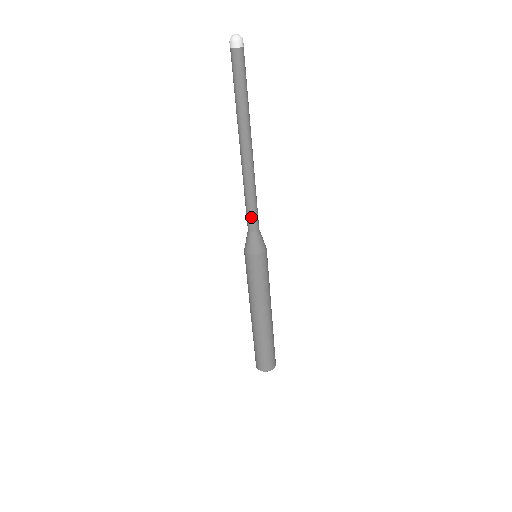
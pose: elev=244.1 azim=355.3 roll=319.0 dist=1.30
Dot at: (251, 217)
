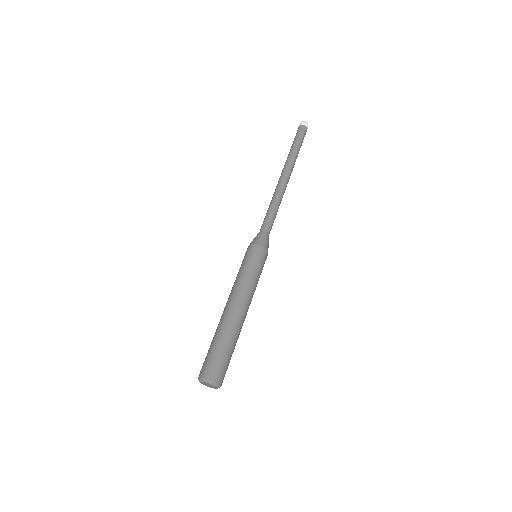
Dot at: (270, 221)
